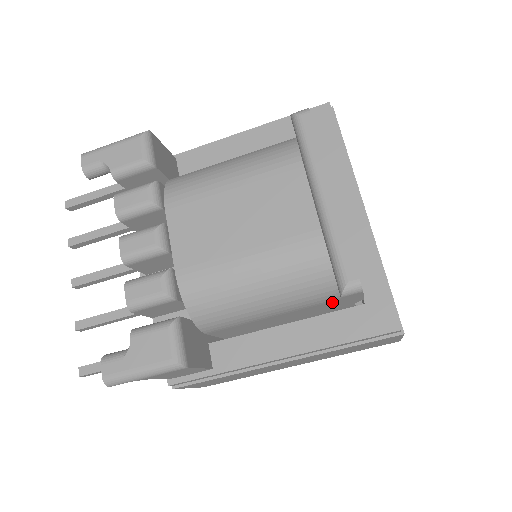
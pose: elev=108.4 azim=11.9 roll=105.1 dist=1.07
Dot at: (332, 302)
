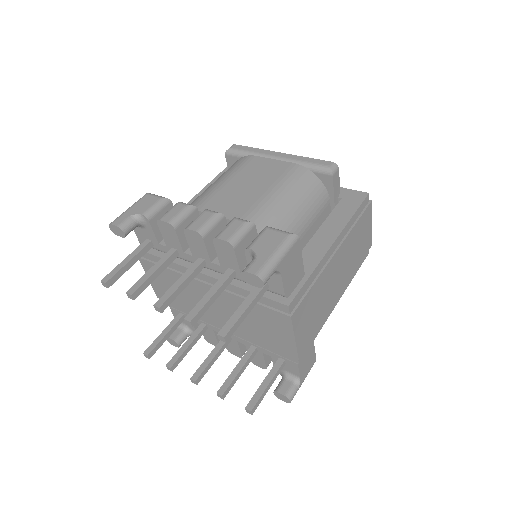
Dot at: (327, 209)
